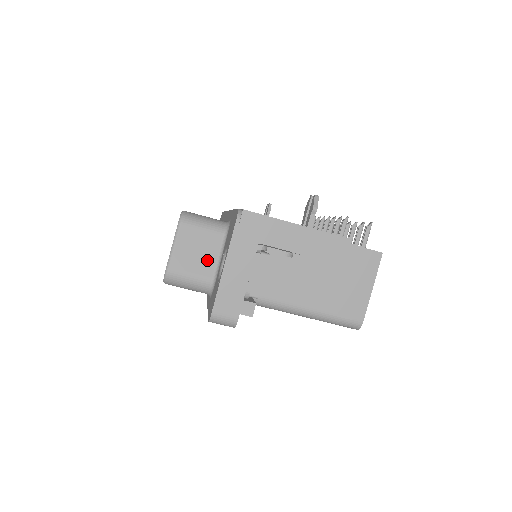
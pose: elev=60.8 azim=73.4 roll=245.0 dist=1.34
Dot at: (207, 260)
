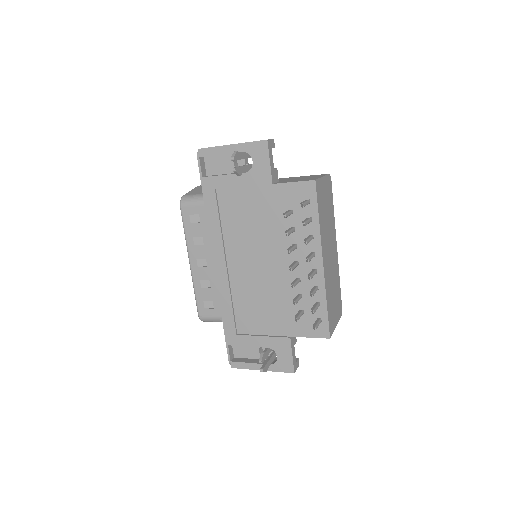
Dot at: occluded
